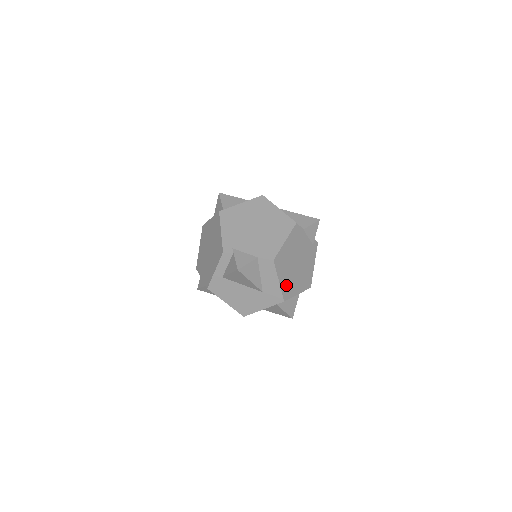
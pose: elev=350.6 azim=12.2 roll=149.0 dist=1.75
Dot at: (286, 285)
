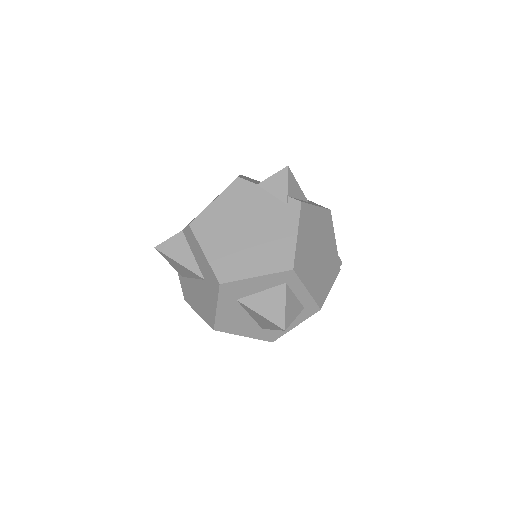
Dot at: (223, 260)
